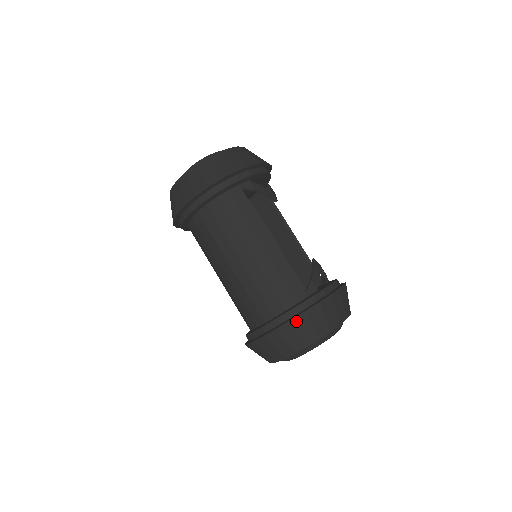
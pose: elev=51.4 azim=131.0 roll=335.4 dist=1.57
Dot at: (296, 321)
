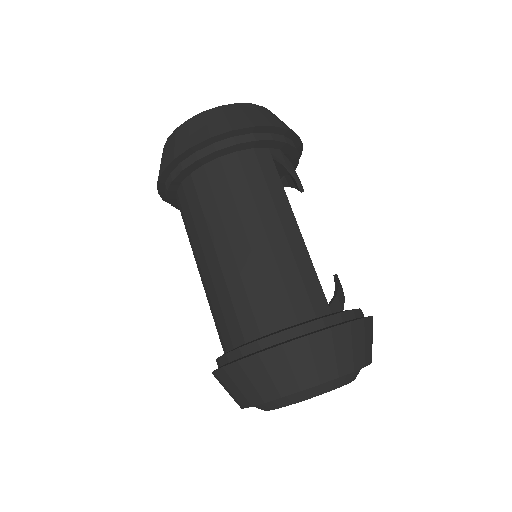
Dot at: (315, 339)
